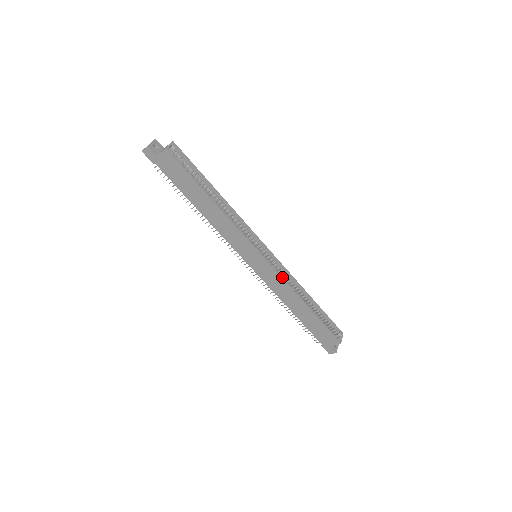
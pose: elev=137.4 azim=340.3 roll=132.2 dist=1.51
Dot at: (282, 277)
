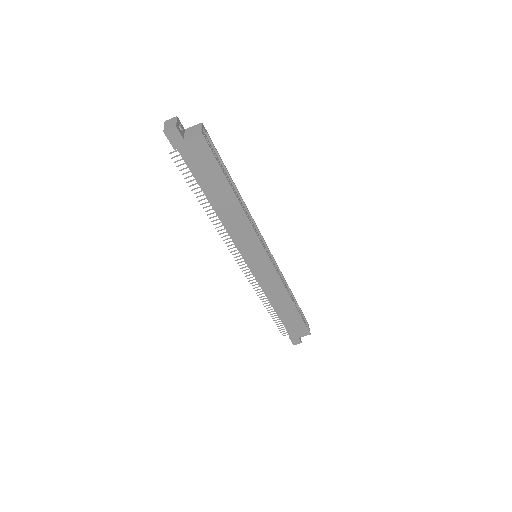
Dot at: (280, 277)
